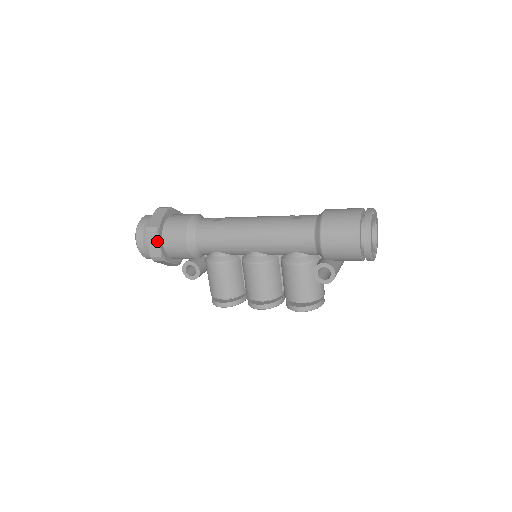
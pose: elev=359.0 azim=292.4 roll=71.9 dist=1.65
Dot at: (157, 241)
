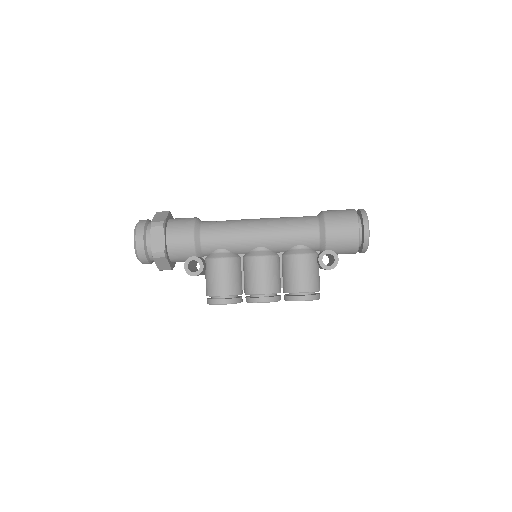
Dot at: (162, 235)
